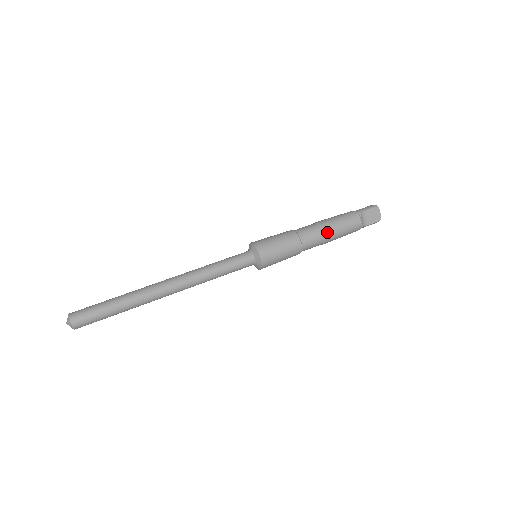
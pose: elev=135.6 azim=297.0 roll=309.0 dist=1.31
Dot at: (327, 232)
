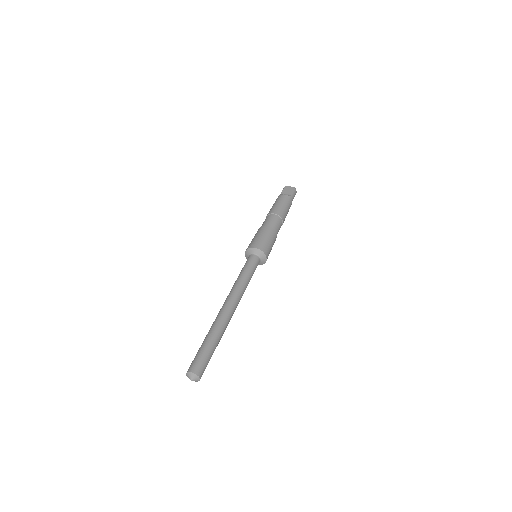
Dot at: (274, 212)
